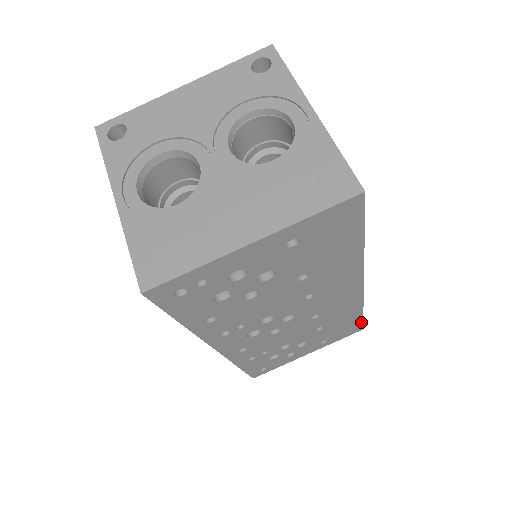
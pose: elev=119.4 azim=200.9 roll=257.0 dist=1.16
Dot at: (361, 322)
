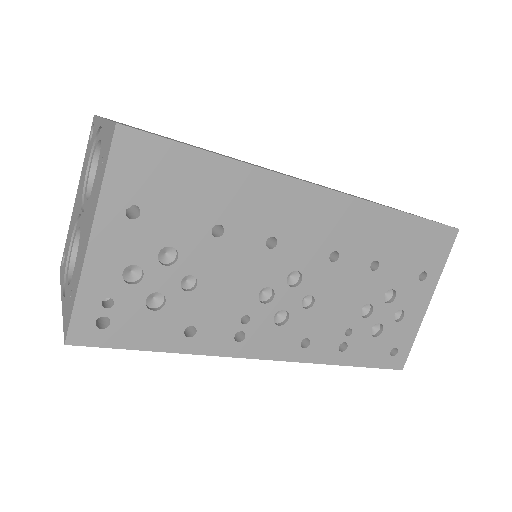
Dot at: (432, 224)
